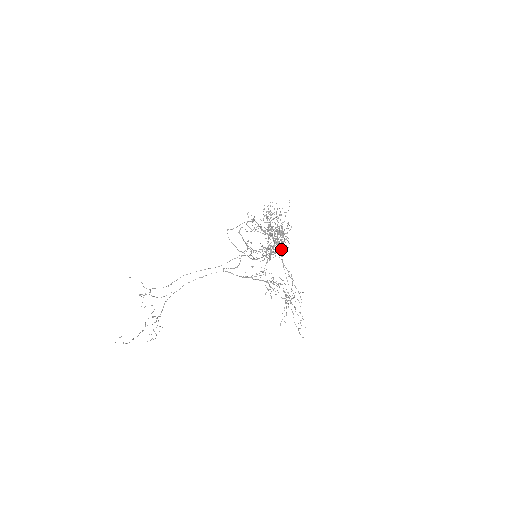
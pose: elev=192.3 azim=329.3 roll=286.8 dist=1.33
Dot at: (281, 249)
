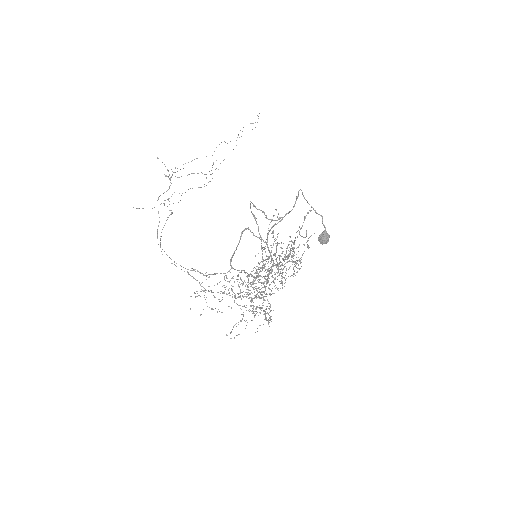
Dot at: (251, 299)
